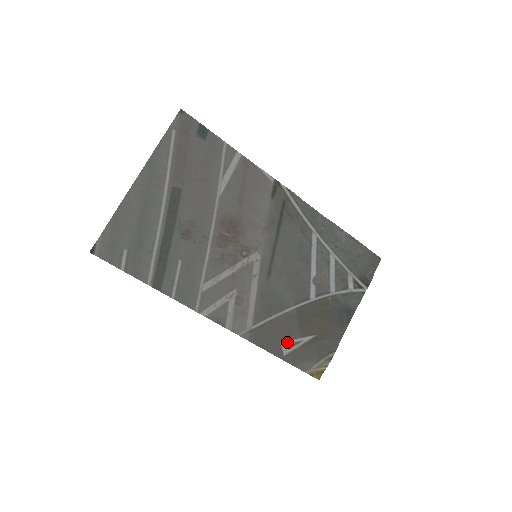
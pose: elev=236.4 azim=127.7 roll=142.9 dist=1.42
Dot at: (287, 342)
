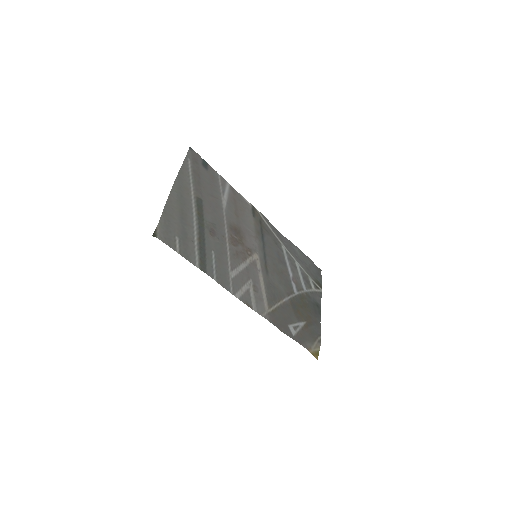
Dot at: (292, 325)
